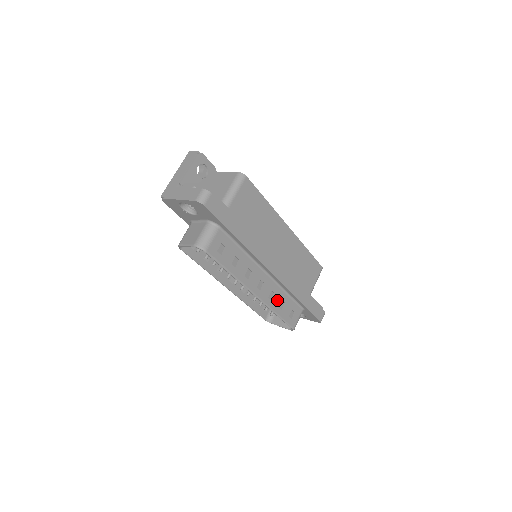
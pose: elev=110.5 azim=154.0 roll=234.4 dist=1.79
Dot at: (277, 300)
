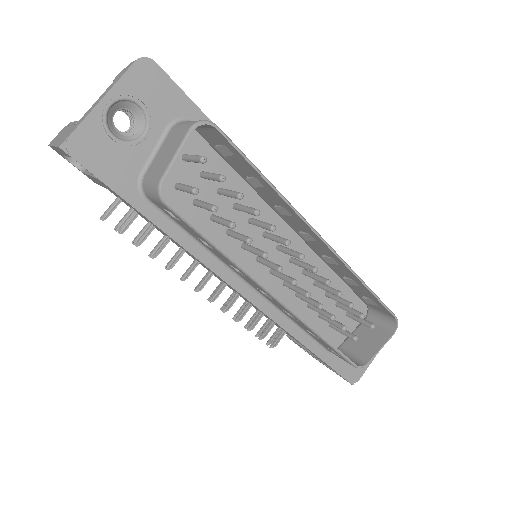
Dot at: (342, 269)
